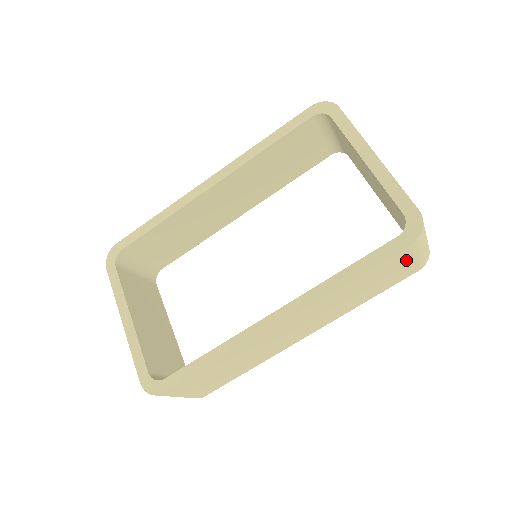
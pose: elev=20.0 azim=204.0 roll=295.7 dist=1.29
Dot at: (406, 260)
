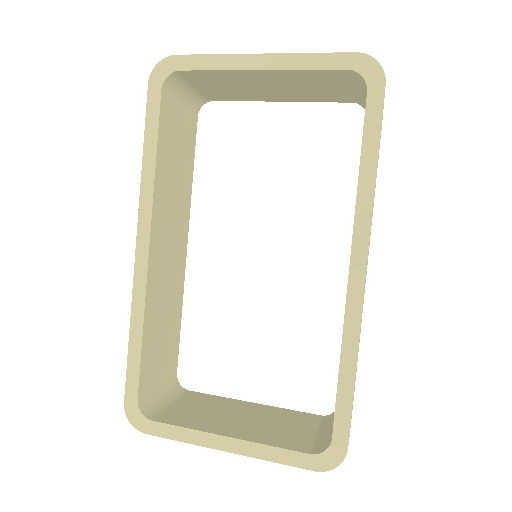
Dot at: occluded
